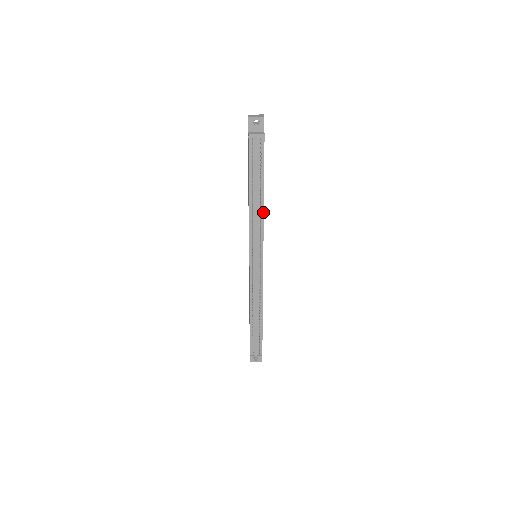
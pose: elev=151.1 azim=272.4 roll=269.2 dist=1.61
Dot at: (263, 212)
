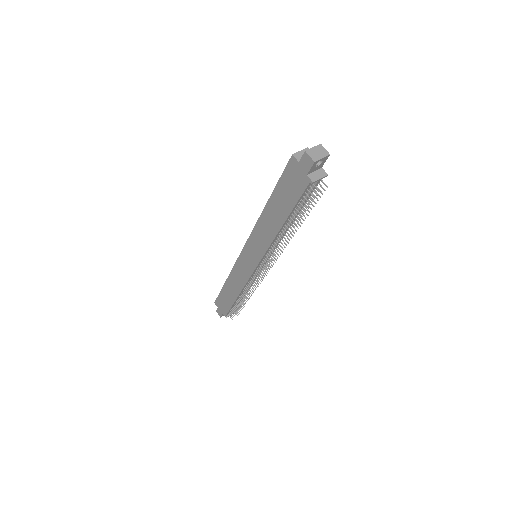
Dot at: occluded
